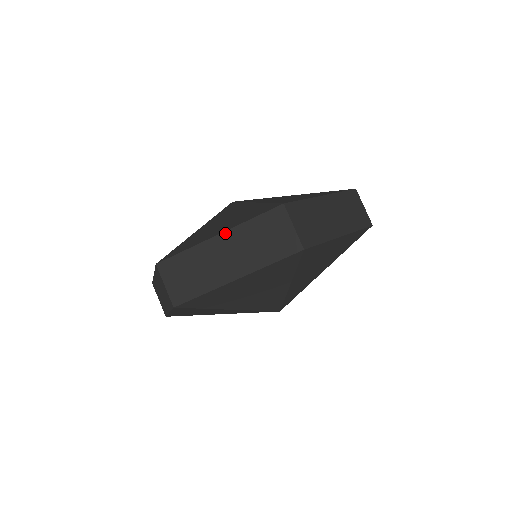
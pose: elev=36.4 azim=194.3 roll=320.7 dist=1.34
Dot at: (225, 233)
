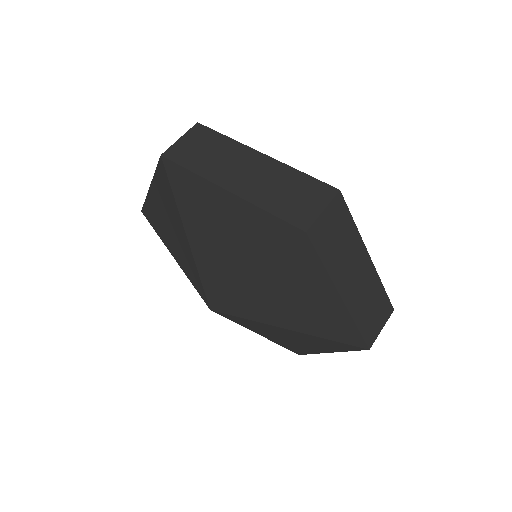
Dot at: (270, 158)
